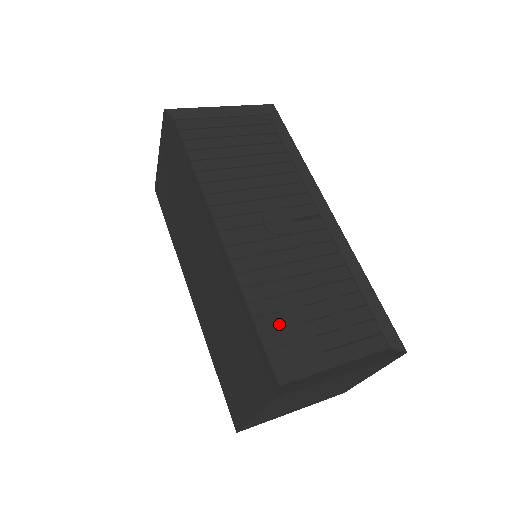
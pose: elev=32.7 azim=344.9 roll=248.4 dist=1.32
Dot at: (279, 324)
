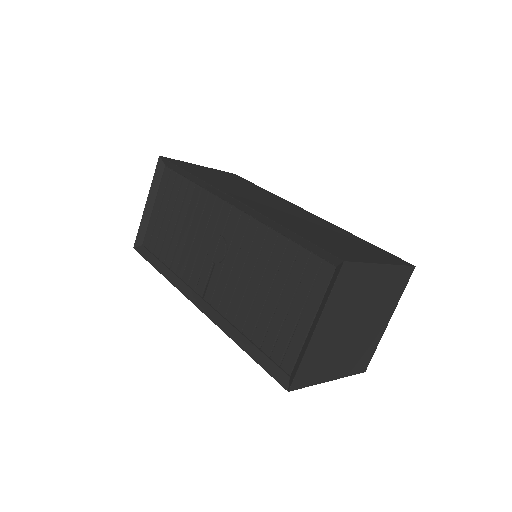
Dot at: (264, 329)
